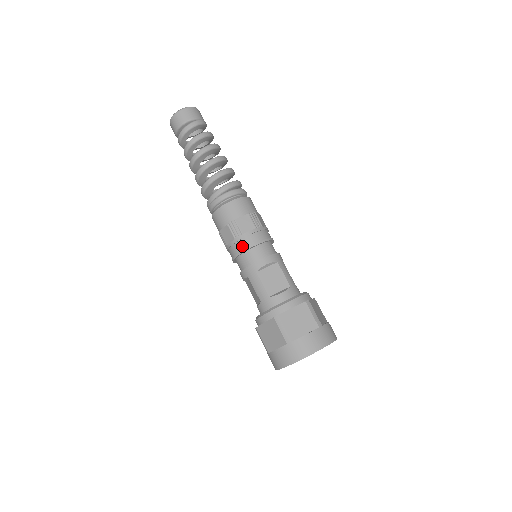
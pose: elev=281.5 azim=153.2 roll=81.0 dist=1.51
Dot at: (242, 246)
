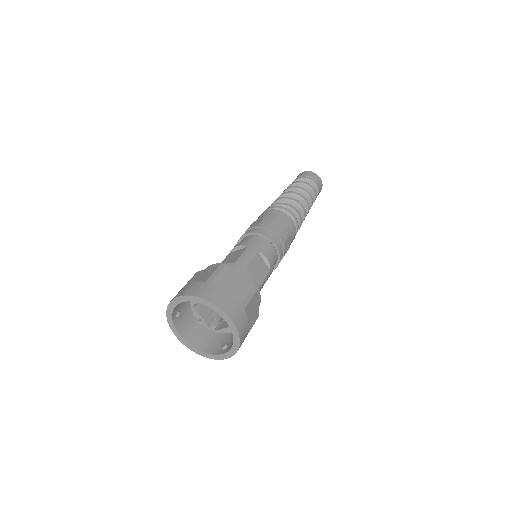
Dot at: occluded
